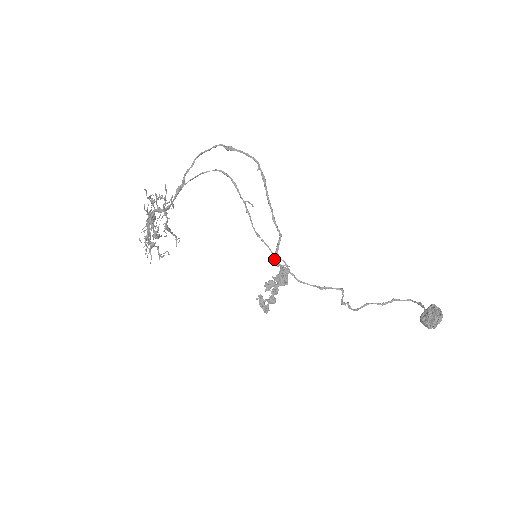
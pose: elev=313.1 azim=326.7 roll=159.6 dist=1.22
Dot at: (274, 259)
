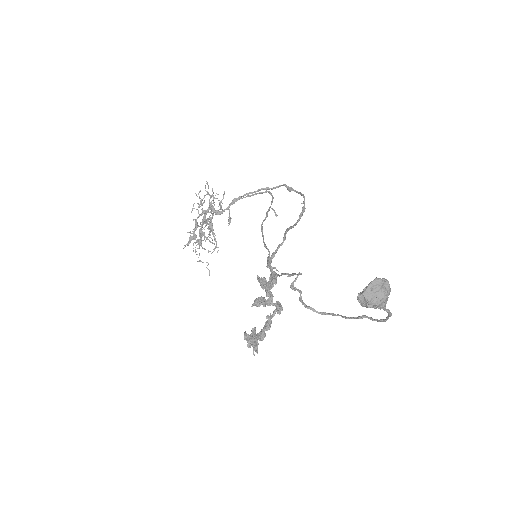
Dot at: (267, 258)
